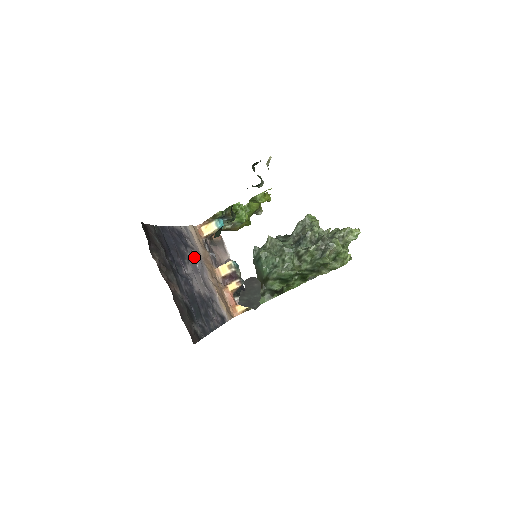
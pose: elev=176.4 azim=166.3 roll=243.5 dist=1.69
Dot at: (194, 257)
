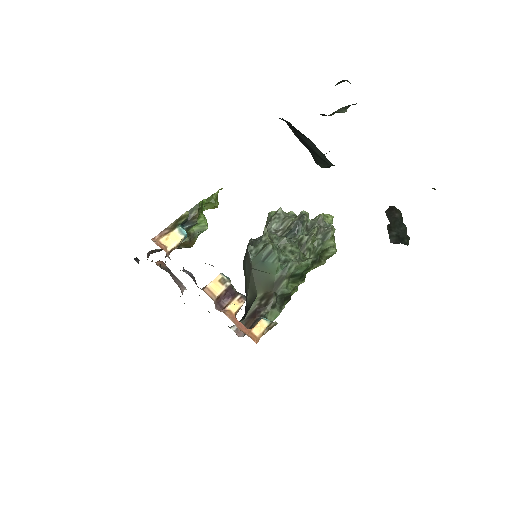
Dot at: occluded
